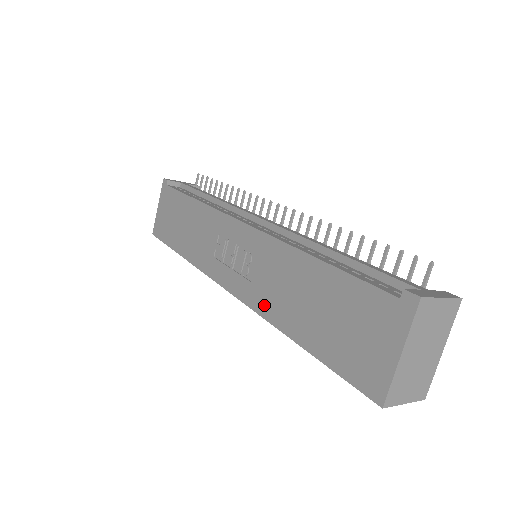
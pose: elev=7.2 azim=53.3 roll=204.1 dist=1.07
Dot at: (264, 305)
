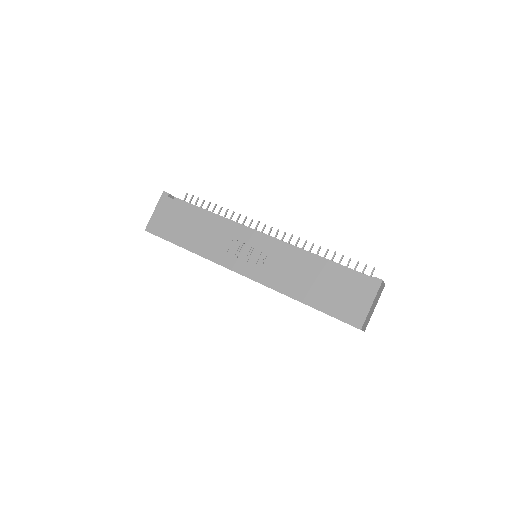
Dot at: (278, 284)
